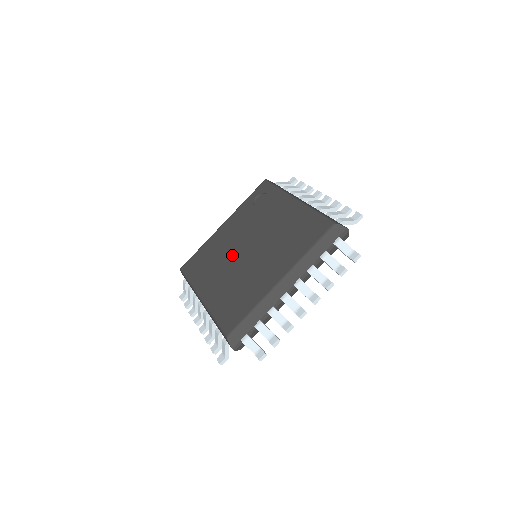
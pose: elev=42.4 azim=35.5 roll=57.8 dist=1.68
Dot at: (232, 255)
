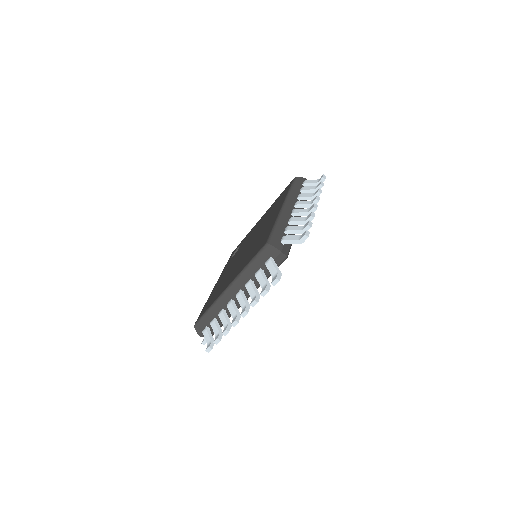
Dot at: (236, 263)
